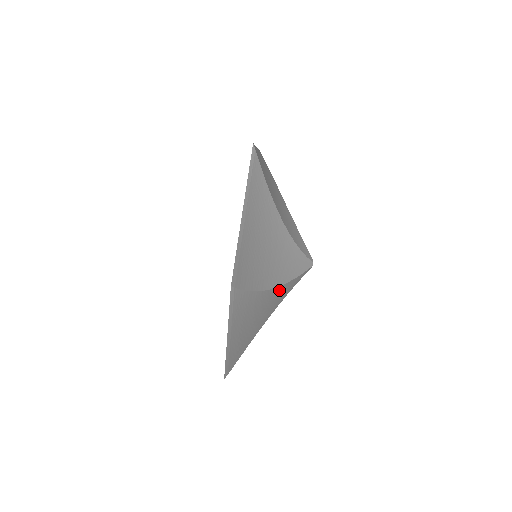
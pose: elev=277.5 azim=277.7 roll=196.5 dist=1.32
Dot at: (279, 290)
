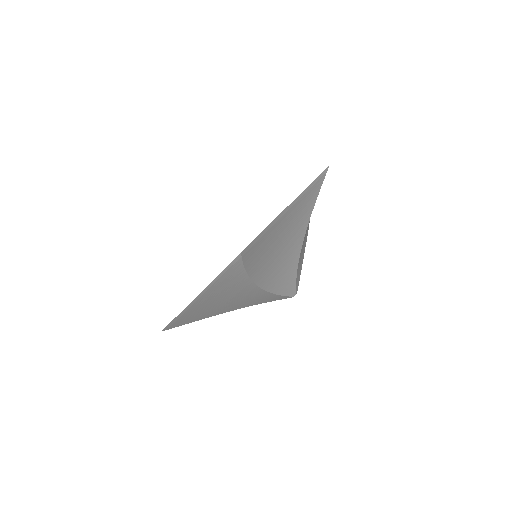
Dot at: occluded
